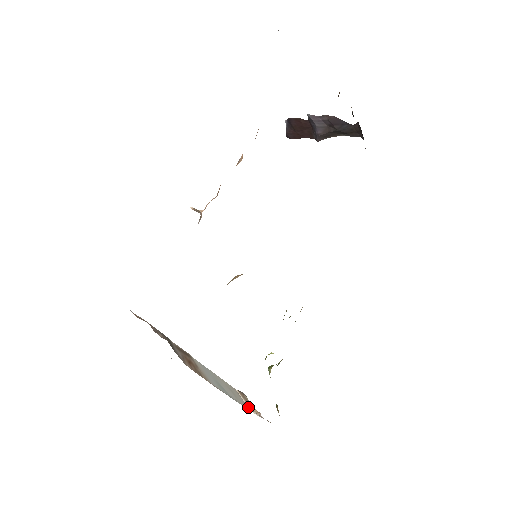
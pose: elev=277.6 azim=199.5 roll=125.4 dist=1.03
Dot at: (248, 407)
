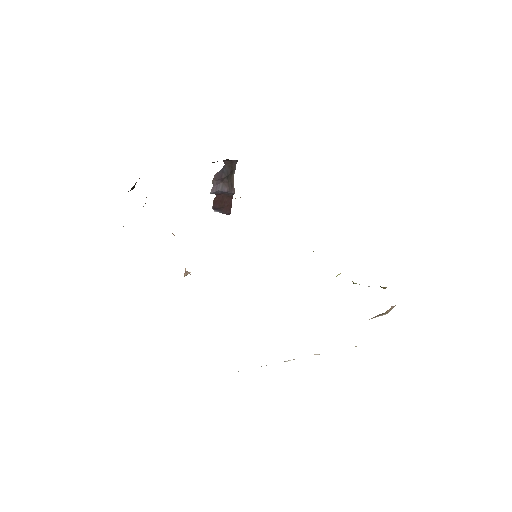
Dot at: occluded
